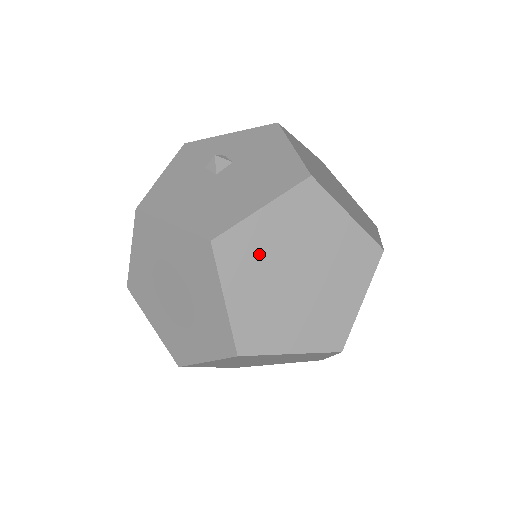
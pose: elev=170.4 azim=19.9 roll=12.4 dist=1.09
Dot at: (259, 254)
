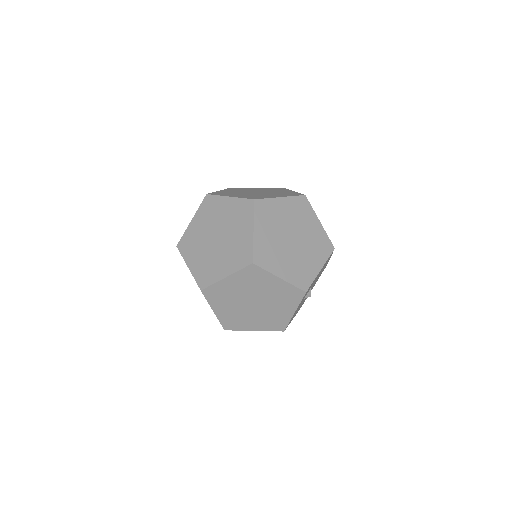
Dot at: (196, 240)
